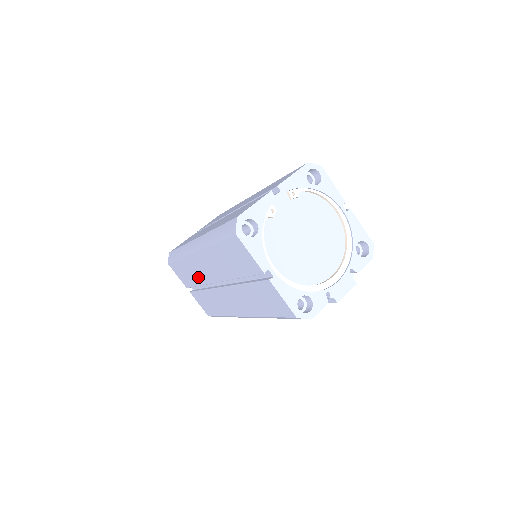
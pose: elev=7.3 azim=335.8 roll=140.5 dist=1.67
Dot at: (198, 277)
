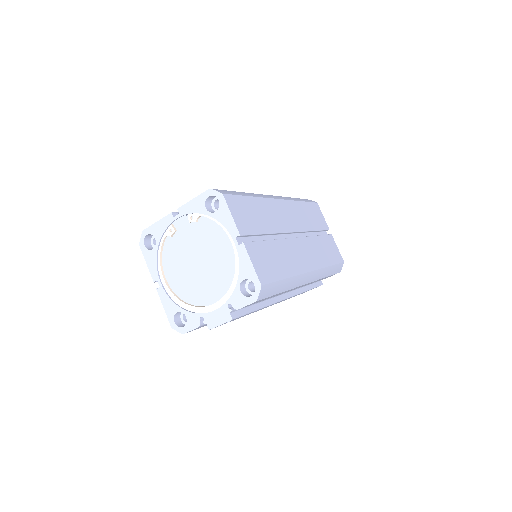
Dot at: occluded
